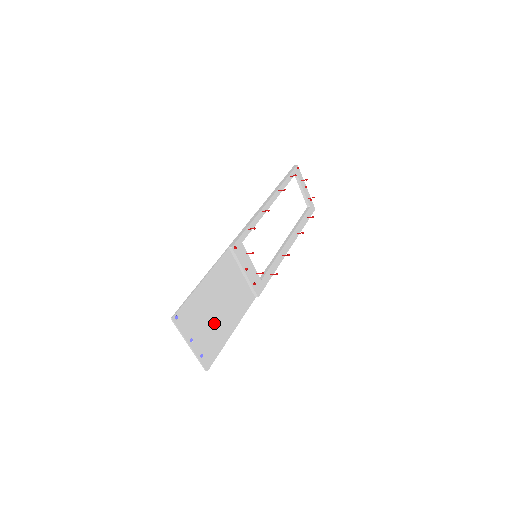
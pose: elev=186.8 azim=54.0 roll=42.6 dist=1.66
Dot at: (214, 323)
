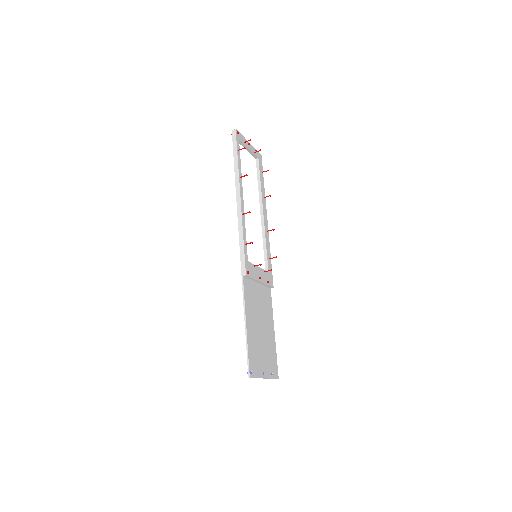
Dot at: (265, 343)
